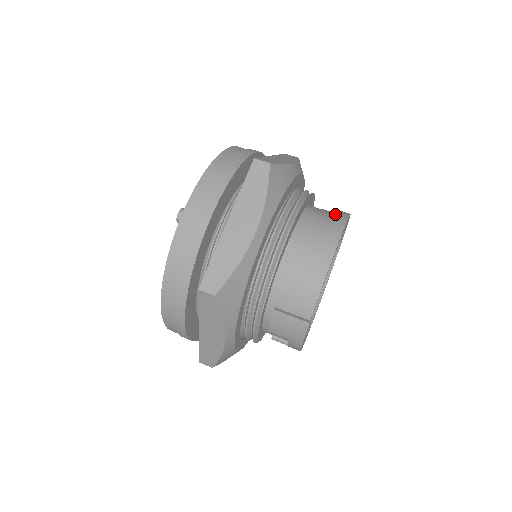
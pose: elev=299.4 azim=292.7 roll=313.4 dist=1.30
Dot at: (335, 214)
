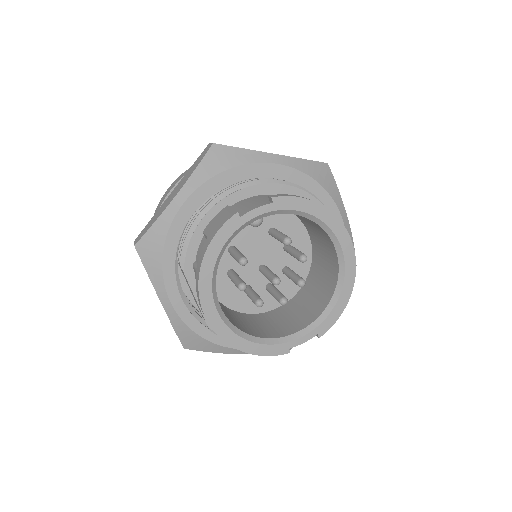
Dot at: occluded
